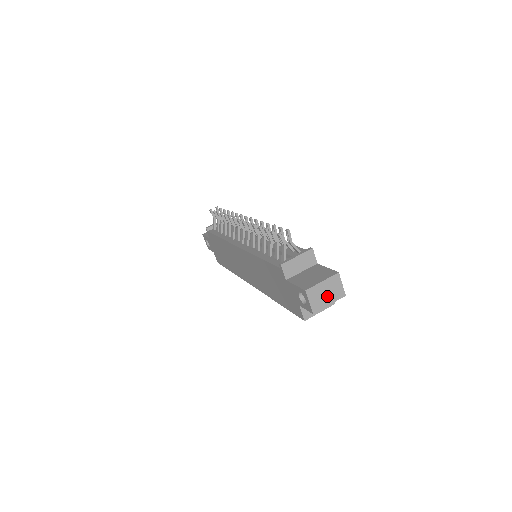
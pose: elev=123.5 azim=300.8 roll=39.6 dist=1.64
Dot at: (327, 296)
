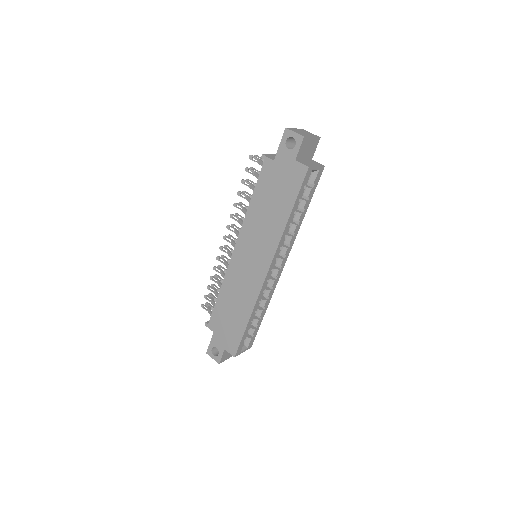
Dot at: (306, 134)
